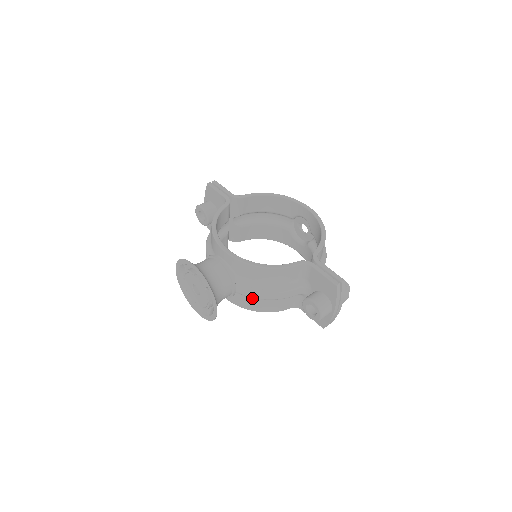
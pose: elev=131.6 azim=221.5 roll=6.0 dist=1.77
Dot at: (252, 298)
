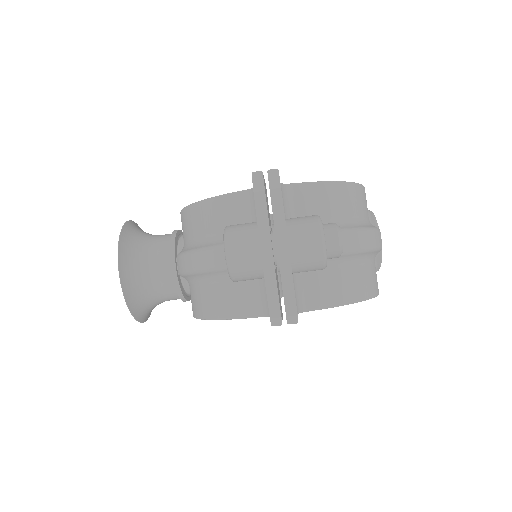
Dot at: (197, 285)
